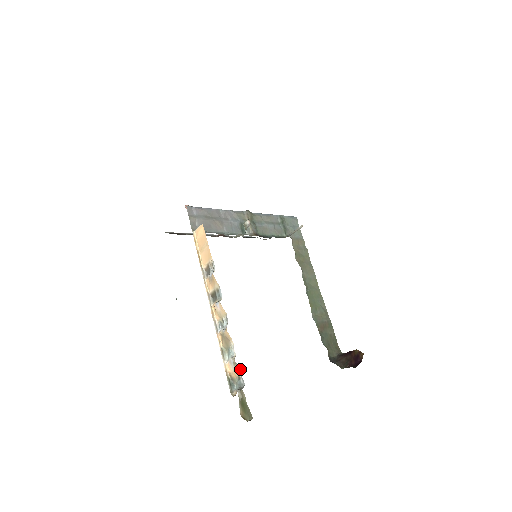
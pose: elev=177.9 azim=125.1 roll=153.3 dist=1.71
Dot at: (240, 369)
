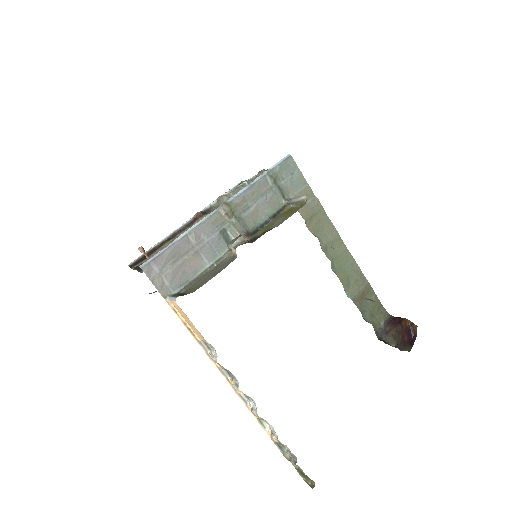
Dot at: (287, 447)
